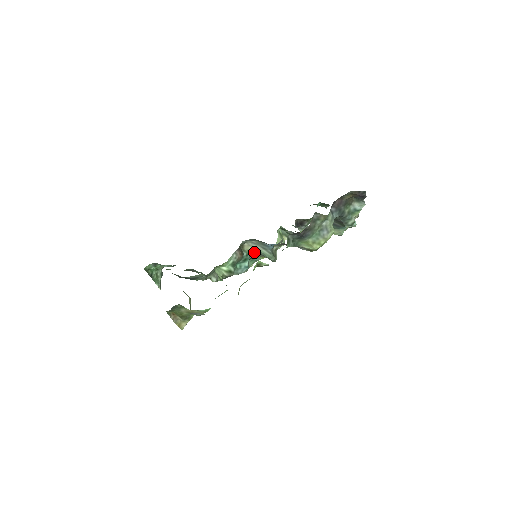
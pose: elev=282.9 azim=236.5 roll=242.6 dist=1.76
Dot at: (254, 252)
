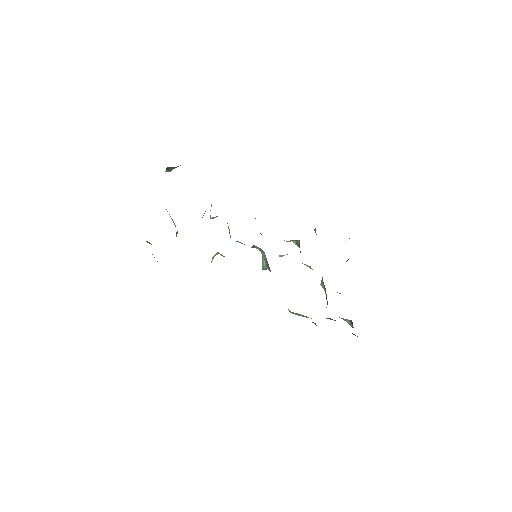
Dot at: occluded
